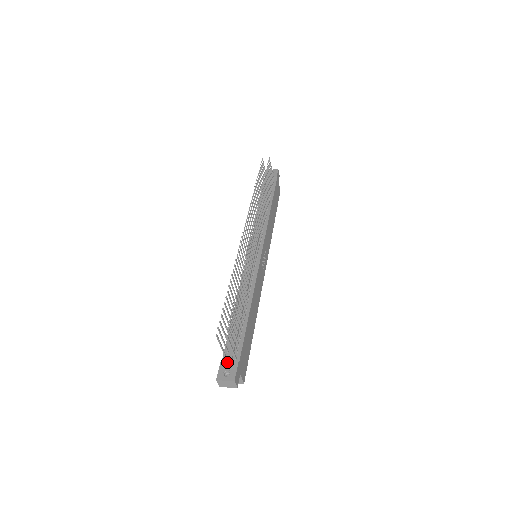
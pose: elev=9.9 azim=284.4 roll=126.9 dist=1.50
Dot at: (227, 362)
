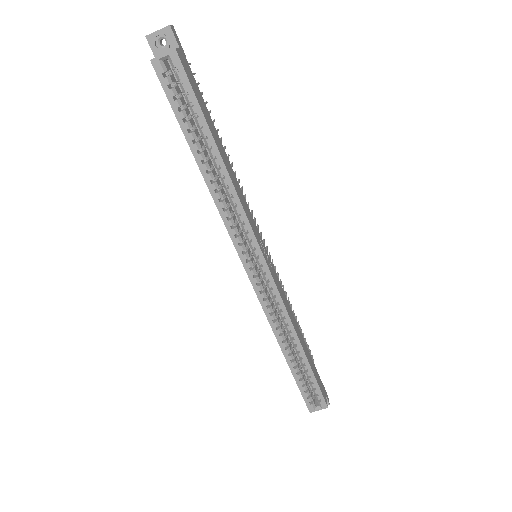
Dot at: occluded
